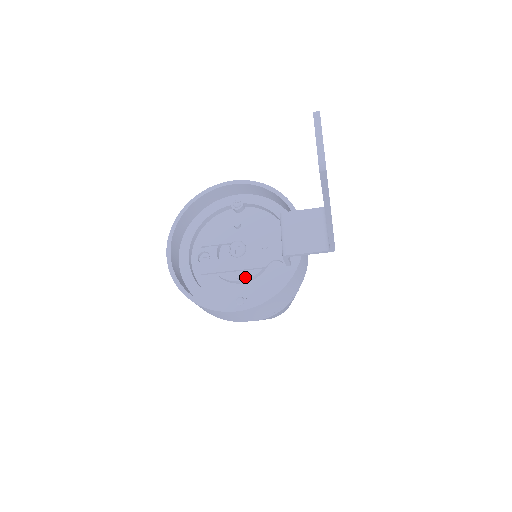
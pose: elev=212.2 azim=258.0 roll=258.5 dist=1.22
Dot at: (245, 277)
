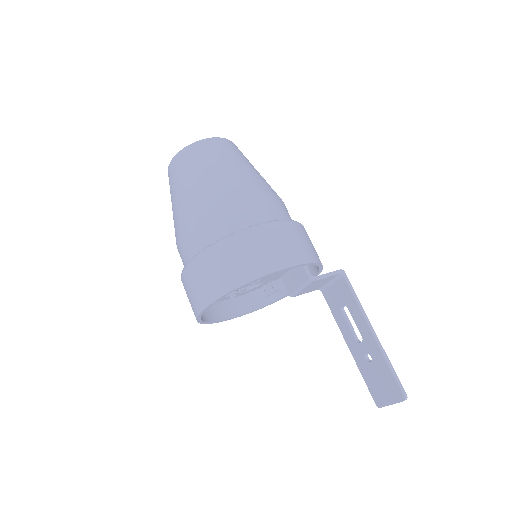
Dot at: occluded
